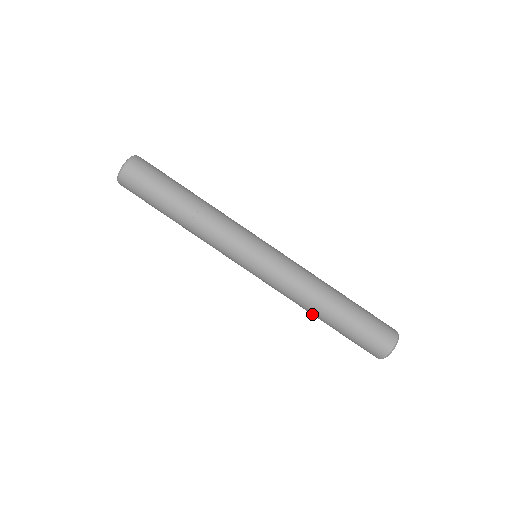
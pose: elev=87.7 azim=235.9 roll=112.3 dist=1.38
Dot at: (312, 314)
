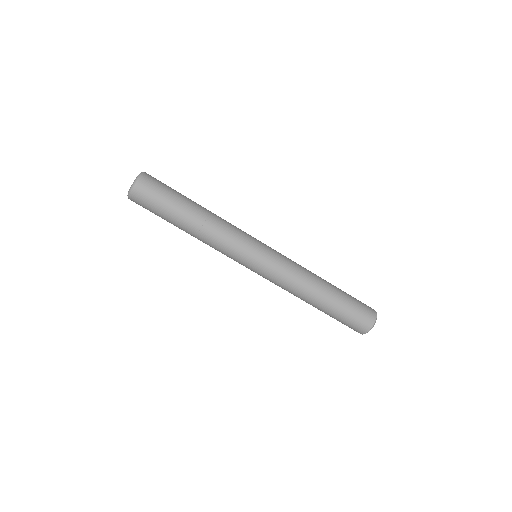
Dot at: (309, 301)
